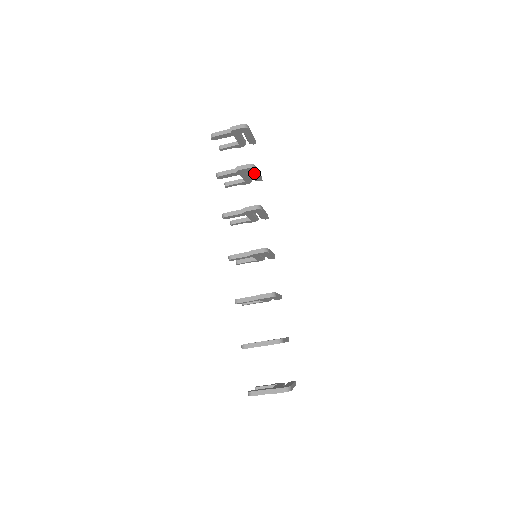
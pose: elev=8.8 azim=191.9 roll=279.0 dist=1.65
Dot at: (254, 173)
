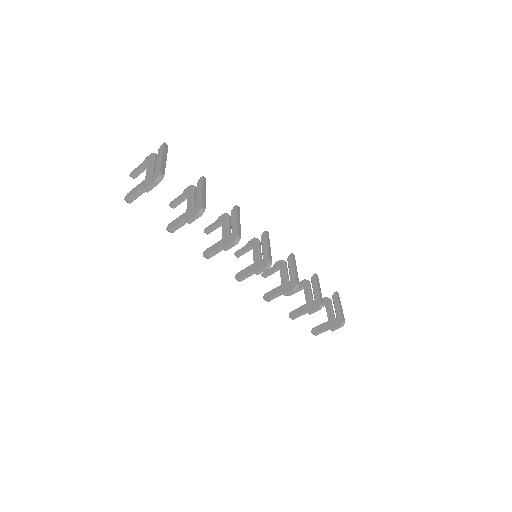
Dot at: occluded
